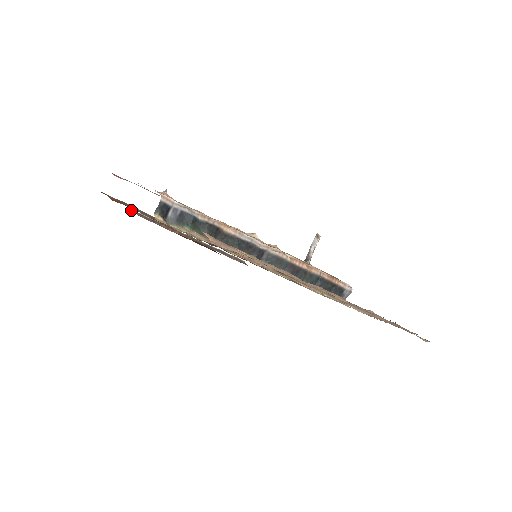
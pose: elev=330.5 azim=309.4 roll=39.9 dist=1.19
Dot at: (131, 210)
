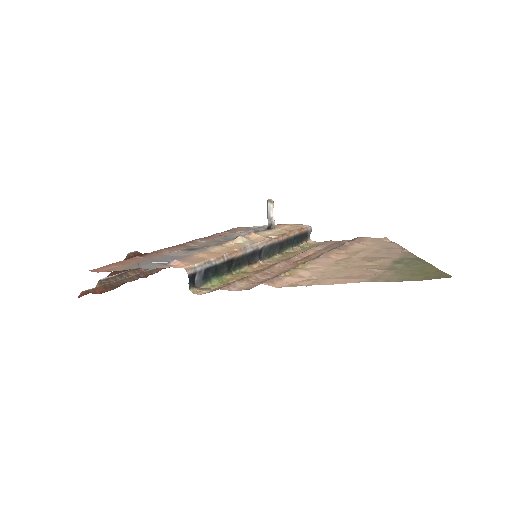
Dot at: (97, 283)
